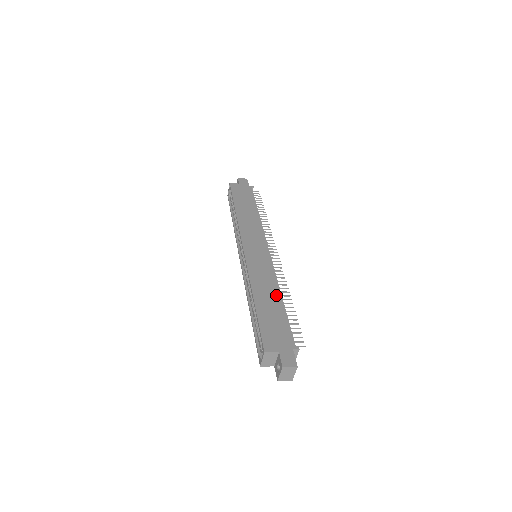
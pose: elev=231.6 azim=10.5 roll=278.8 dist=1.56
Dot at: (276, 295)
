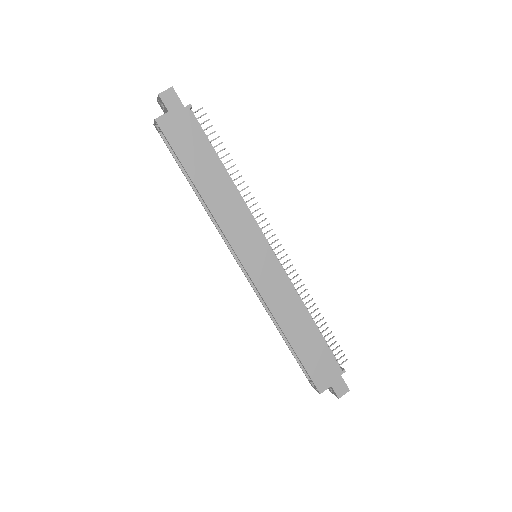
Dot at: (305, 319)
